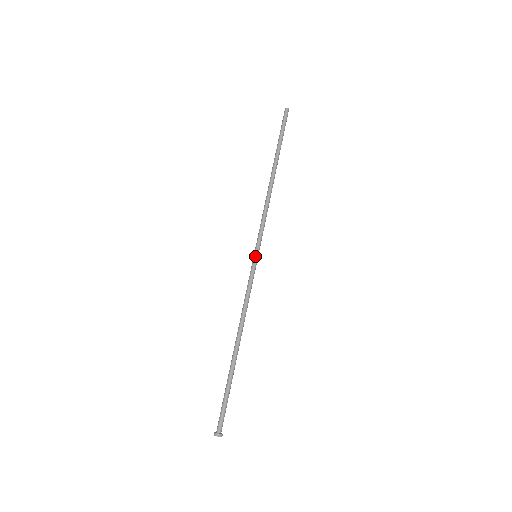
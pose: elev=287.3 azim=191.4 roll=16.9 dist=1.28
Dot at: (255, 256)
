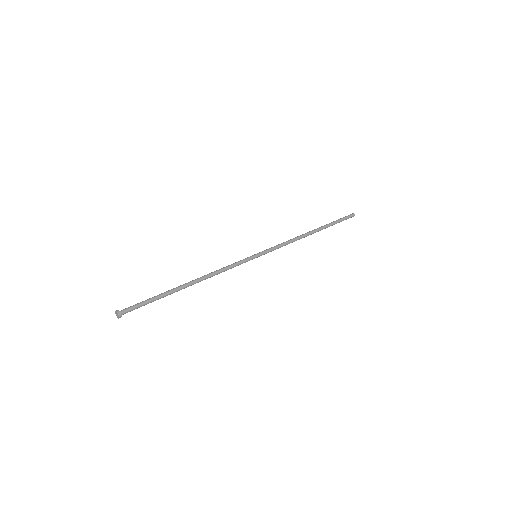
Dot at: (254, 255)
